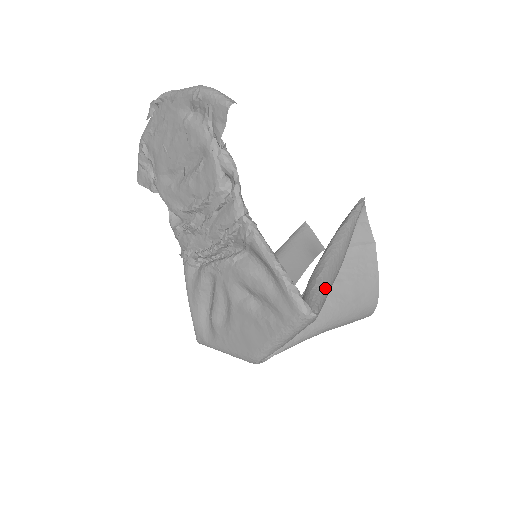
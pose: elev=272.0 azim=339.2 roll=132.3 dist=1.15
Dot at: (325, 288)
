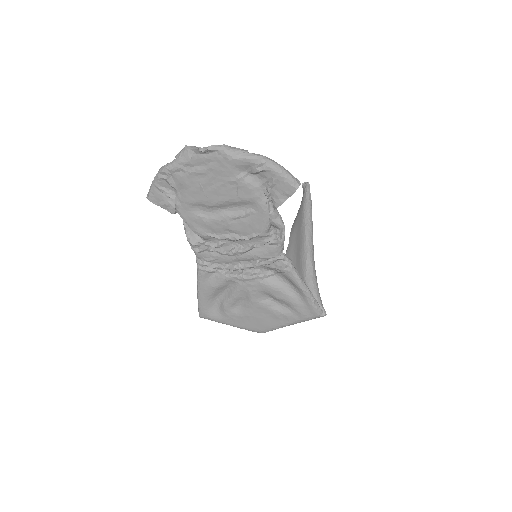
Dot at: occluded
